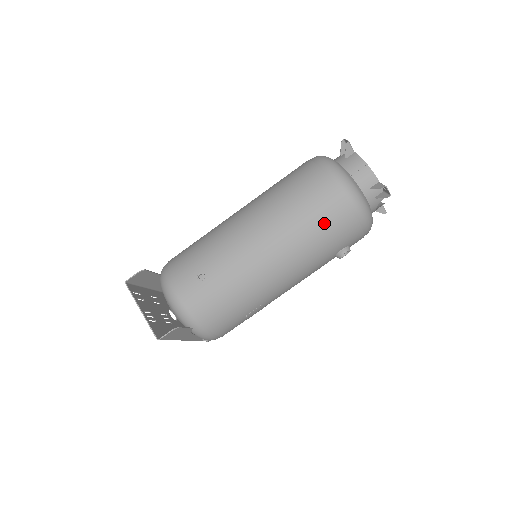
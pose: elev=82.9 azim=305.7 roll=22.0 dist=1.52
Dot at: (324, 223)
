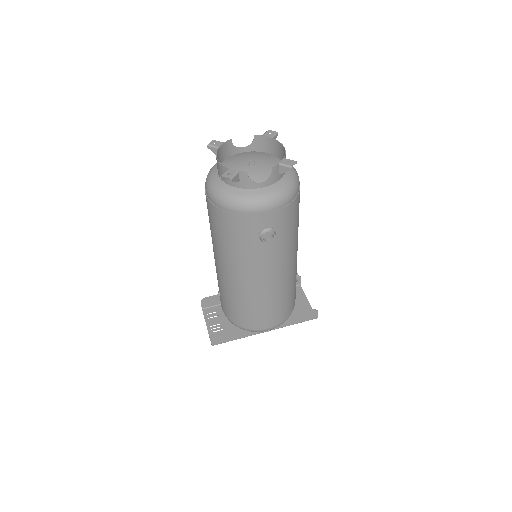
Dot at: (221, 230)
